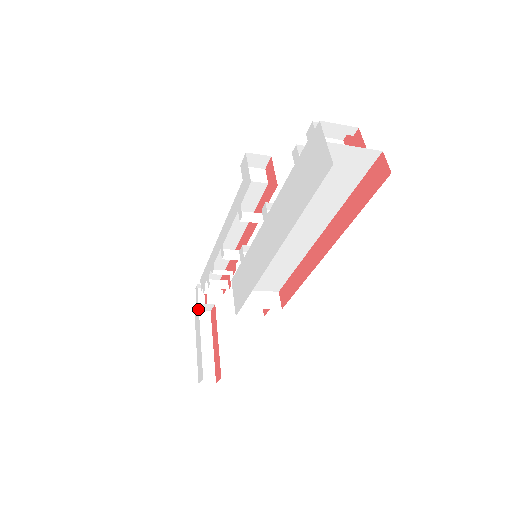
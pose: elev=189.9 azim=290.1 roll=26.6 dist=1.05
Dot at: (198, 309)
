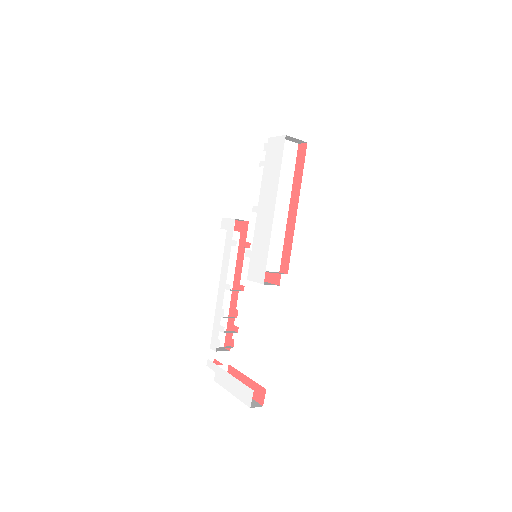
Dot at: (219, 368)
